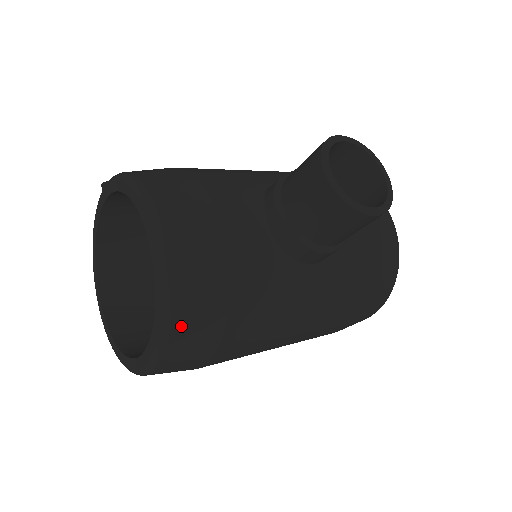
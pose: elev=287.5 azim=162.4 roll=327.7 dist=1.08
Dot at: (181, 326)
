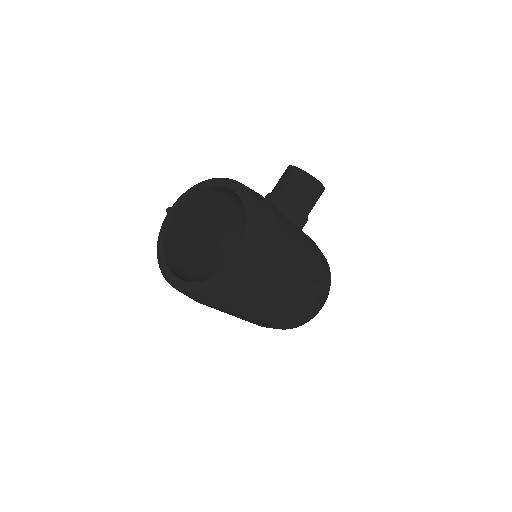
Dot at: (263, 220)
